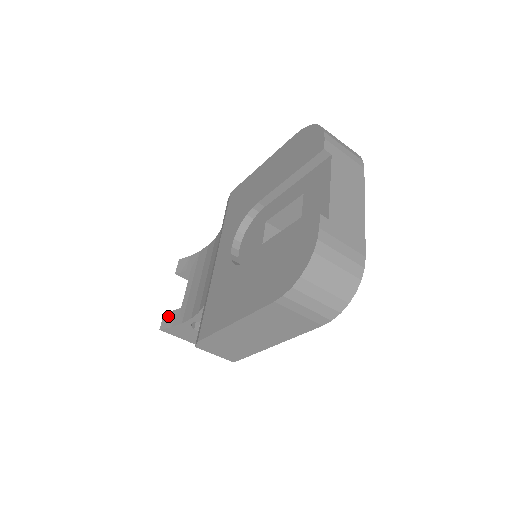
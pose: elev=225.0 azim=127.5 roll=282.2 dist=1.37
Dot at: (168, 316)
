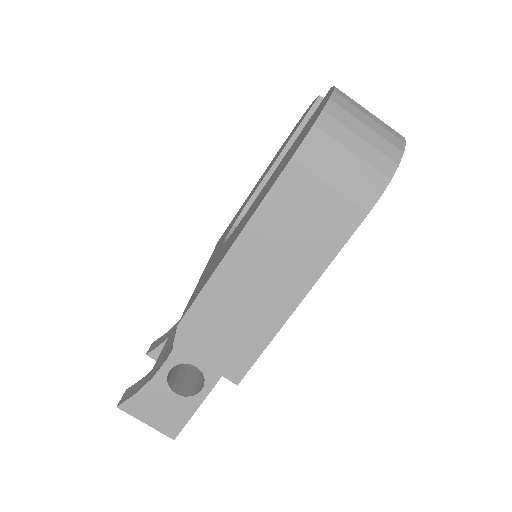
Dot at: (132, 388)
